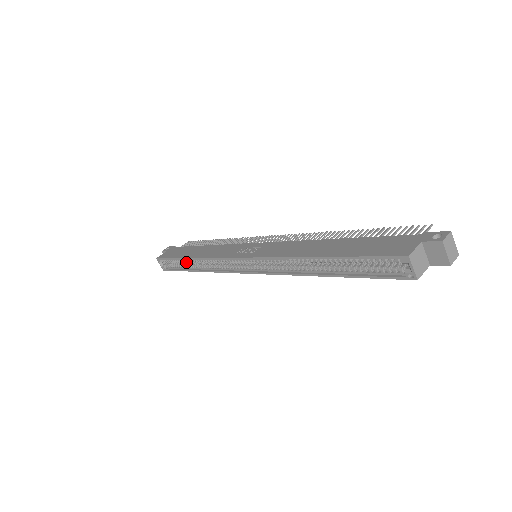
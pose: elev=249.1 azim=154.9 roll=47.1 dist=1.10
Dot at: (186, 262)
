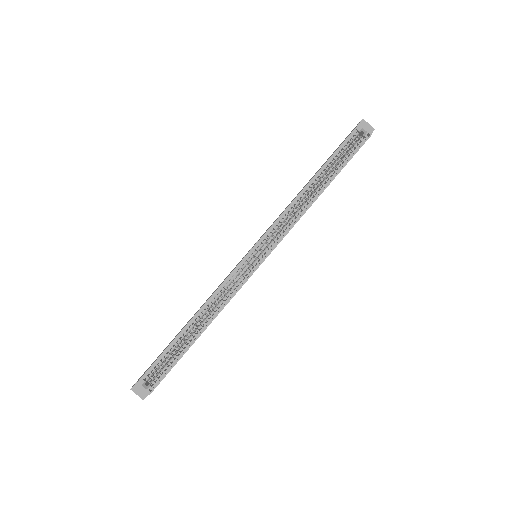
Dot at: (181, 344)
